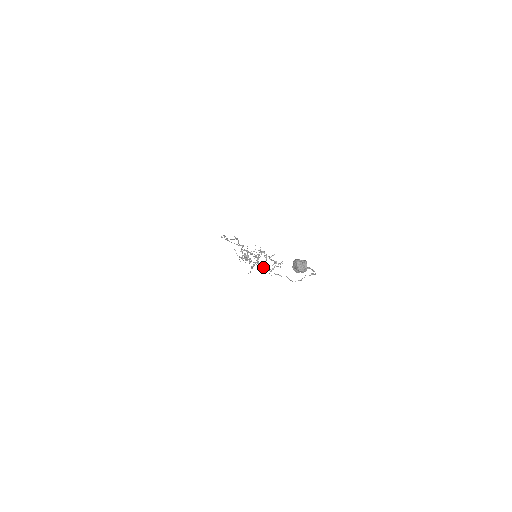
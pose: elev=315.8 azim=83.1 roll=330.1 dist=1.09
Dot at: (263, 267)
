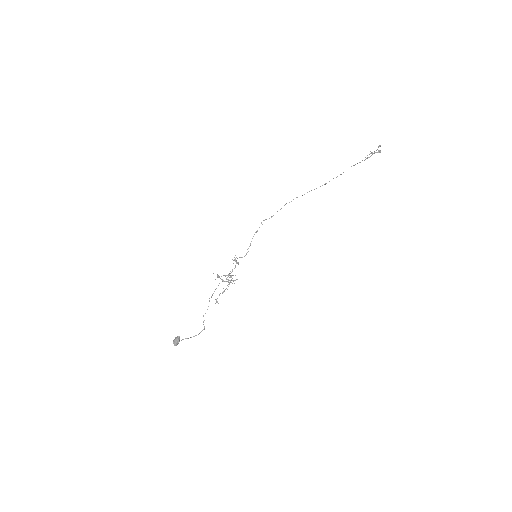
Dot at: occluded
